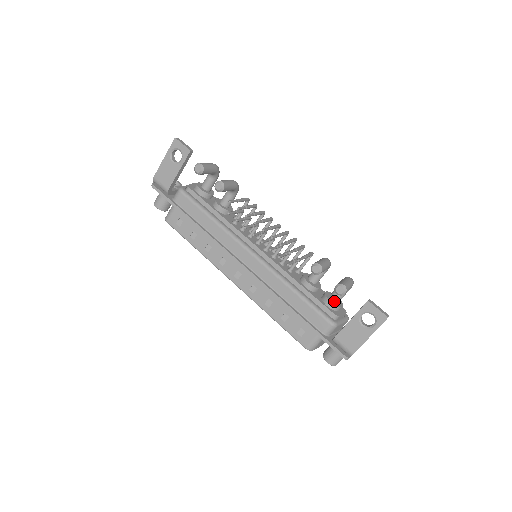
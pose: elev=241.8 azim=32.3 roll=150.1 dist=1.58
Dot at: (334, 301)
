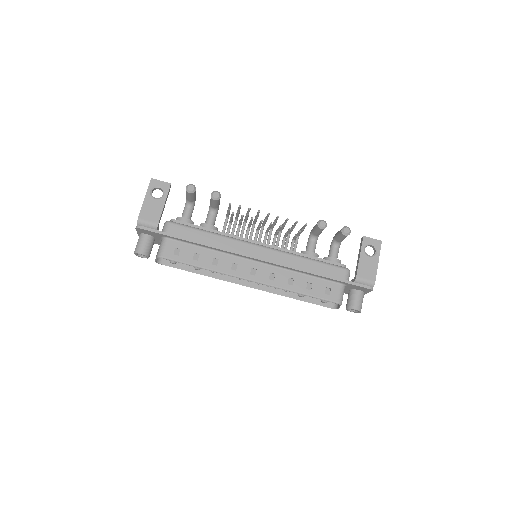
Dot at: occluded
